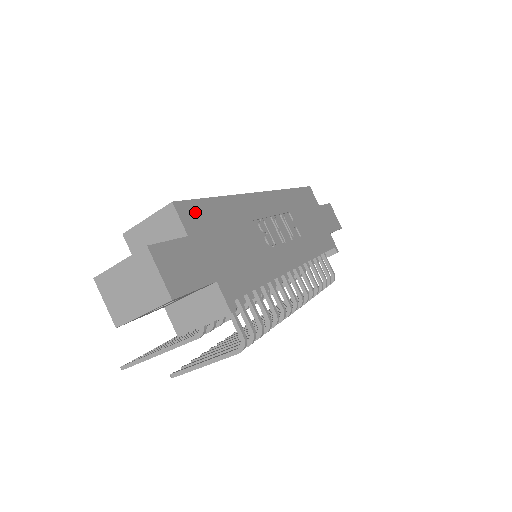
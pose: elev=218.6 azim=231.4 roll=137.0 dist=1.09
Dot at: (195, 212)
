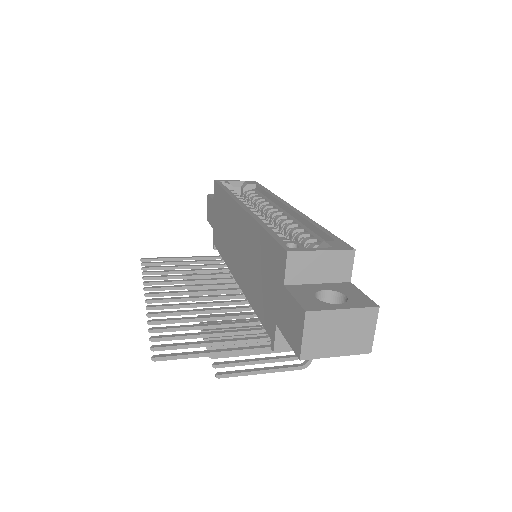
Dot at: occluded
